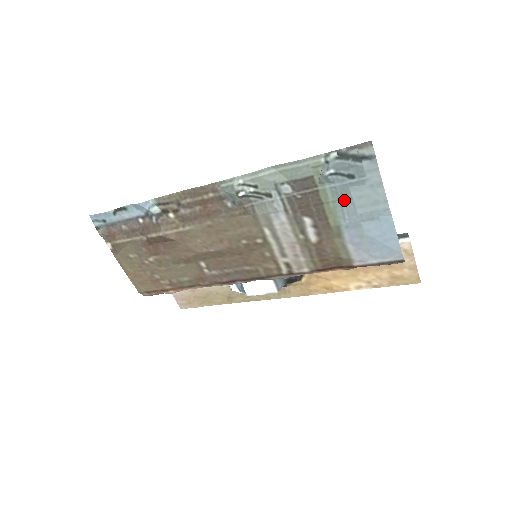
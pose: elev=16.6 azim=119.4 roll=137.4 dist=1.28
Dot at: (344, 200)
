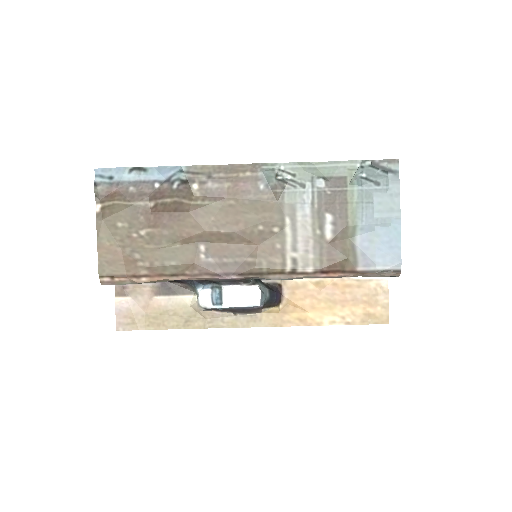
Dot at: (366, 203)
